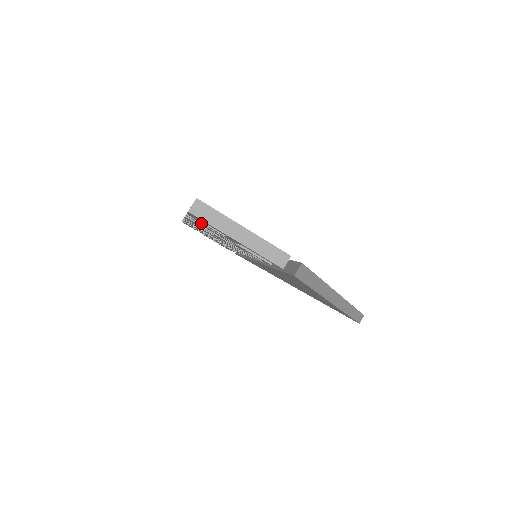
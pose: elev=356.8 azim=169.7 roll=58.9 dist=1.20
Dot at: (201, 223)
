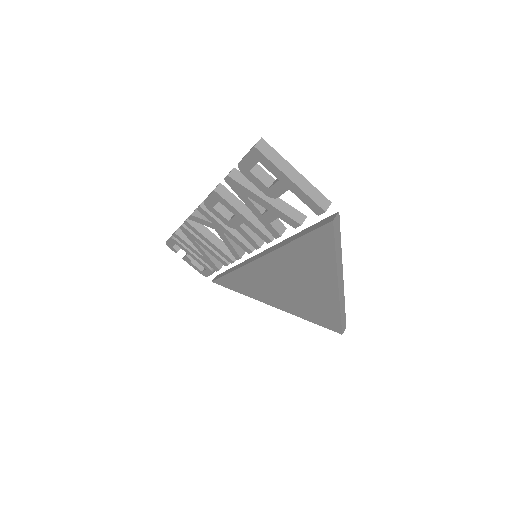
Dot at: (240, 183)
